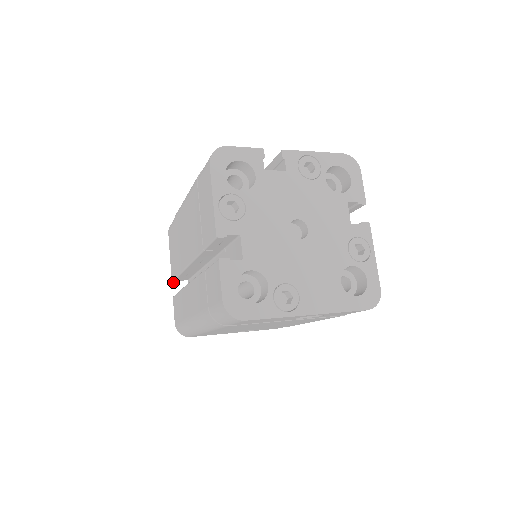
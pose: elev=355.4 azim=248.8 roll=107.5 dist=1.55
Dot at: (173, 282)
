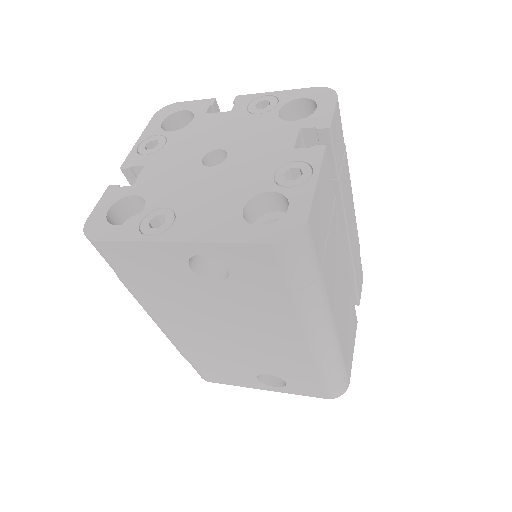
Dot at: occluded
